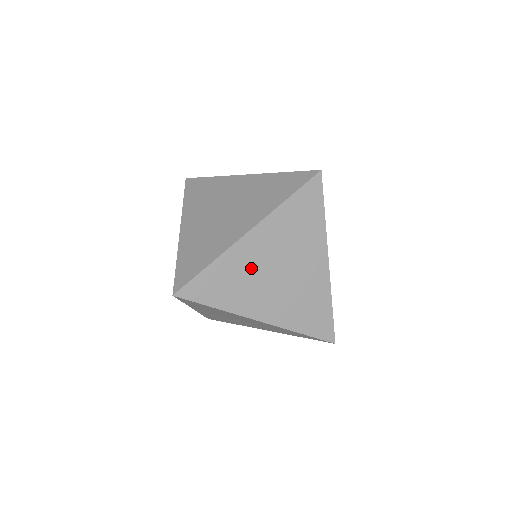
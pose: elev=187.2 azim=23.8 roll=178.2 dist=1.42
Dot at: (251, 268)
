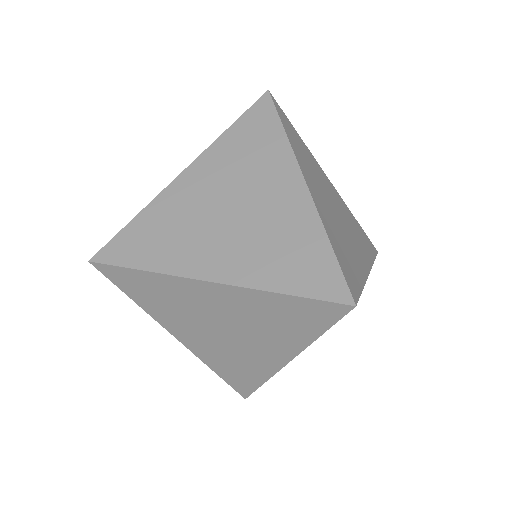
Dot at: (189, 212)
